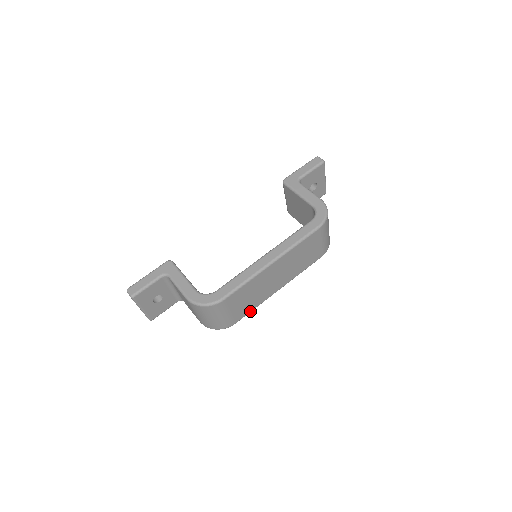
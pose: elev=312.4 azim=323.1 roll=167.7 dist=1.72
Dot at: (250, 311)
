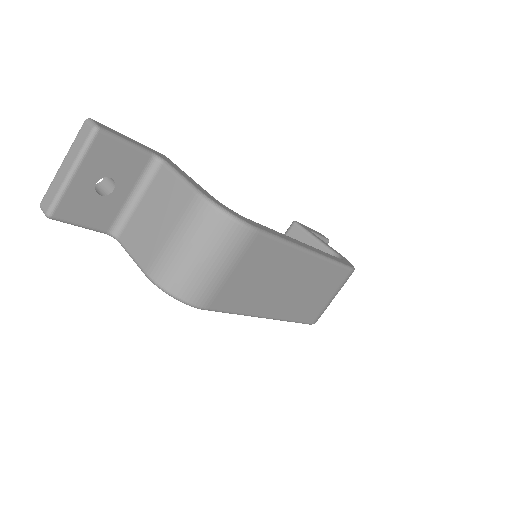
Dot at: (230, 310)
